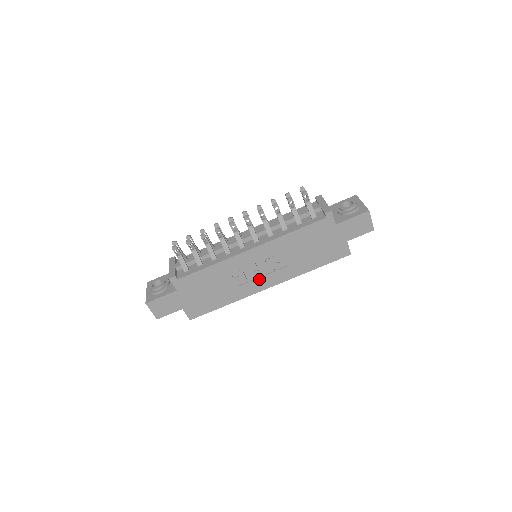
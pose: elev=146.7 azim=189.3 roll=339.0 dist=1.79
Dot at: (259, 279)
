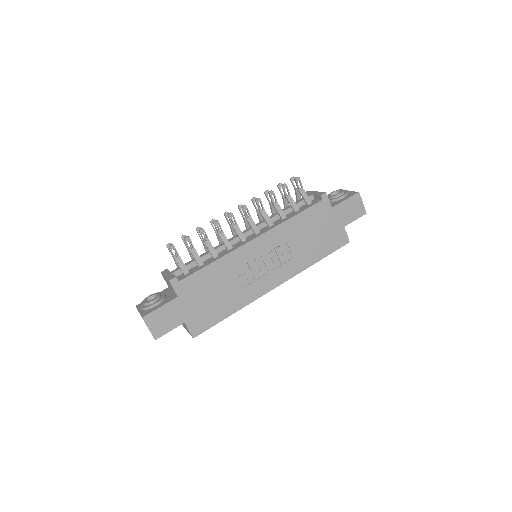
Dot at: (265, 277)
